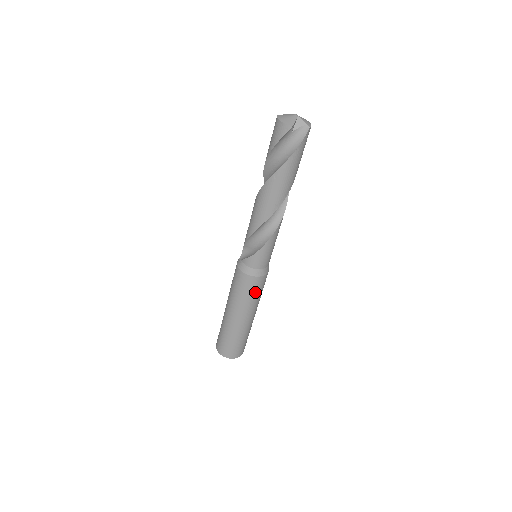
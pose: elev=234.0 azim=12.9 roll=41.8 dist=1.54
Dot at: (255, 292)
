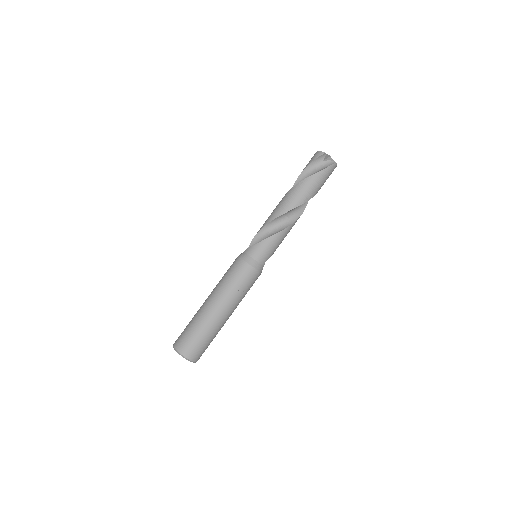
Dot at: (241, 282)
